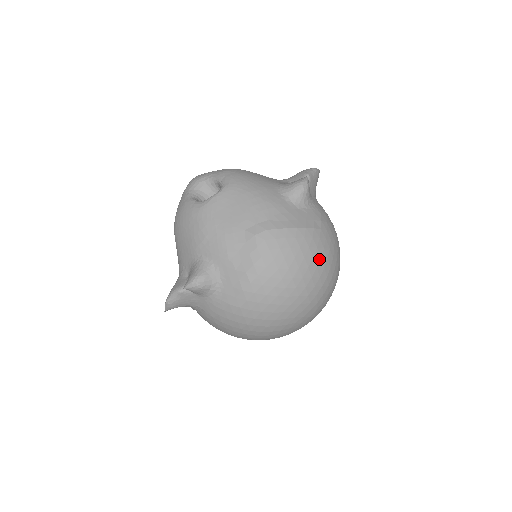
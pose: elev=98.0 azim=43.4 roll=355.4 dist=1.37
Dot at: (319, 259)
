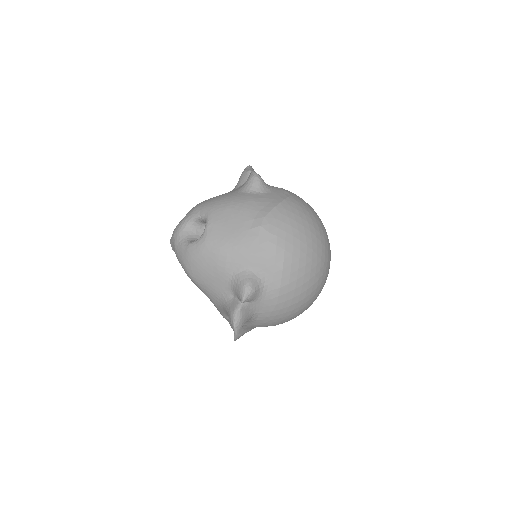
Dot at: (308, 213)
